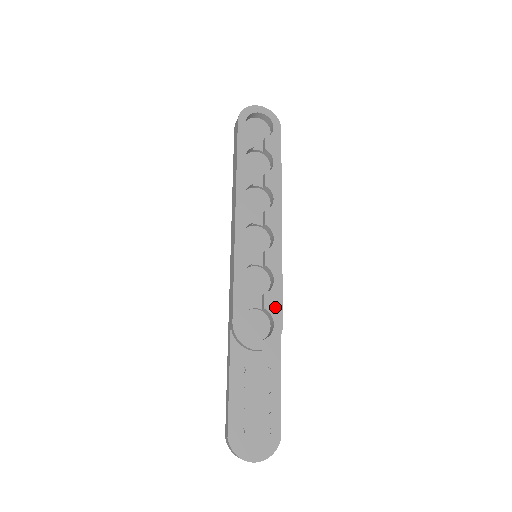
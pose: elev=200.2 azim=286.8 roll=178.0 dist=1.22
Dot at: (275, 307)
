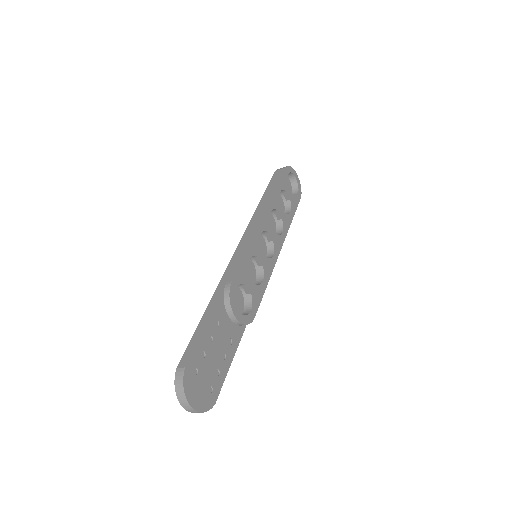
Dot at: (256, 299)
